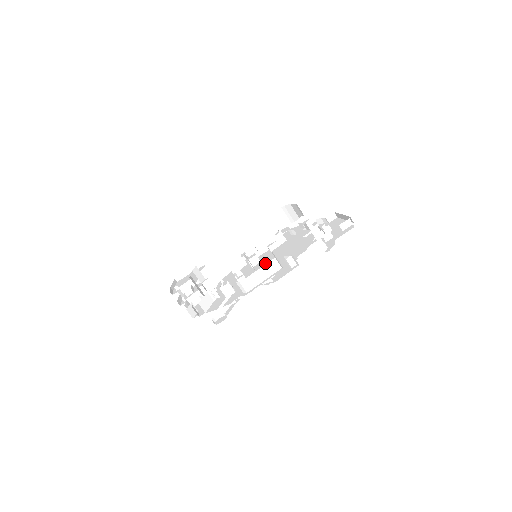
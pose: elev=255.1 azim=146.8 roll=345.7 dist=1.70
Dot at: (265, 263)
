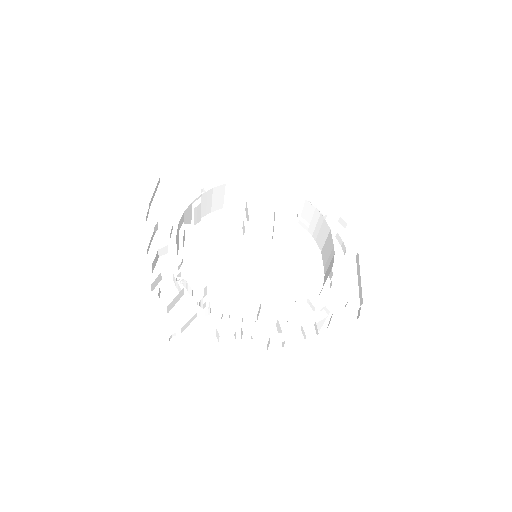
Dot at: (258, 265)
